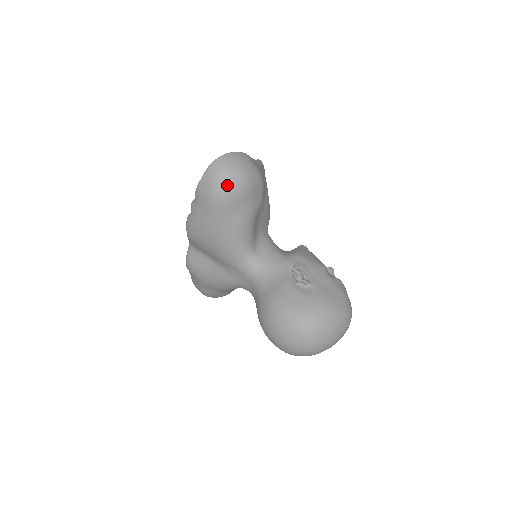
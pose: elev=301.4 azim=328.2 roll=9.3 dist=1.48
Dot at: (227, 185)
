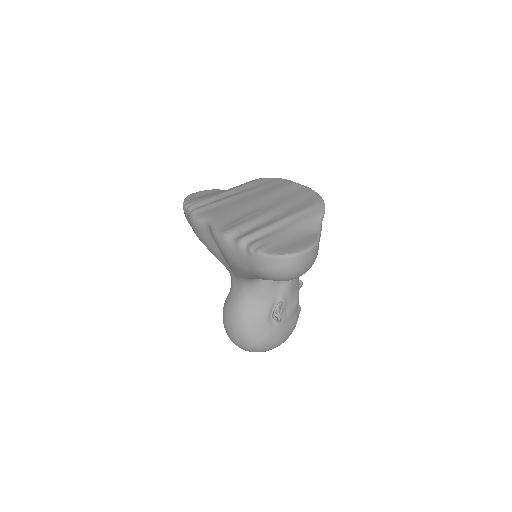
Dot at: (283, 278)
